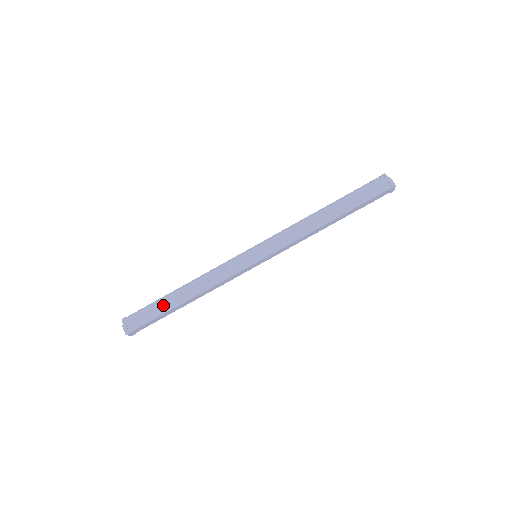
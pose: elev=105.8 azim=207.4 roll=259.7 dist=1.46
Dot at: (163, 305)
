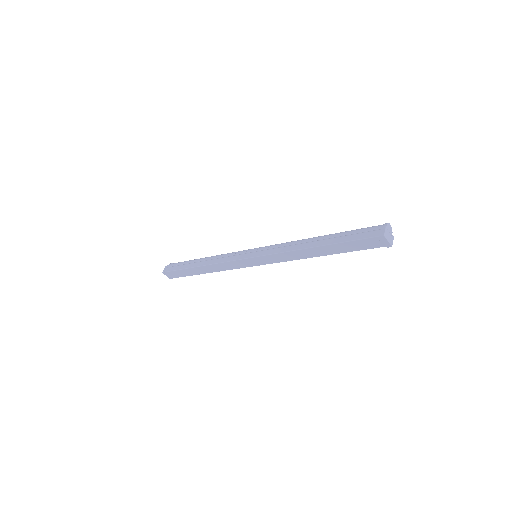
Dot at: (189, 263)
